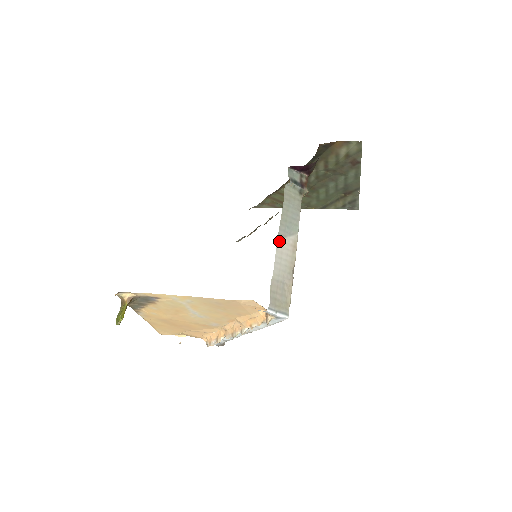
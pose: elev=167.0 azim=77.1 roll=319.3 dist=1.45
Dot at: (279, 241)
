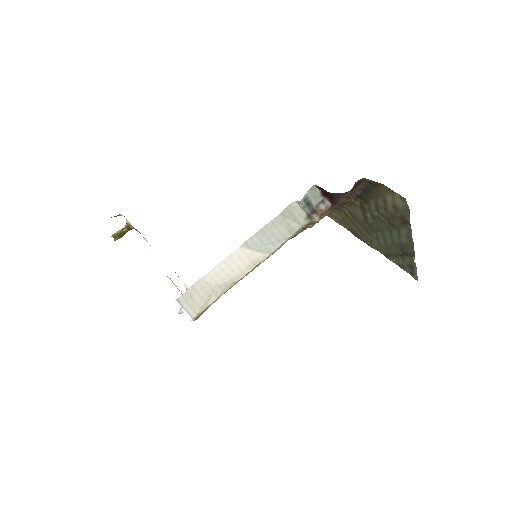
Dot at: (240, 249)
